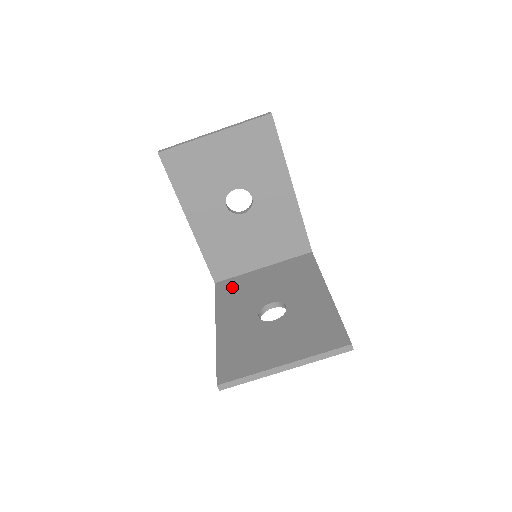
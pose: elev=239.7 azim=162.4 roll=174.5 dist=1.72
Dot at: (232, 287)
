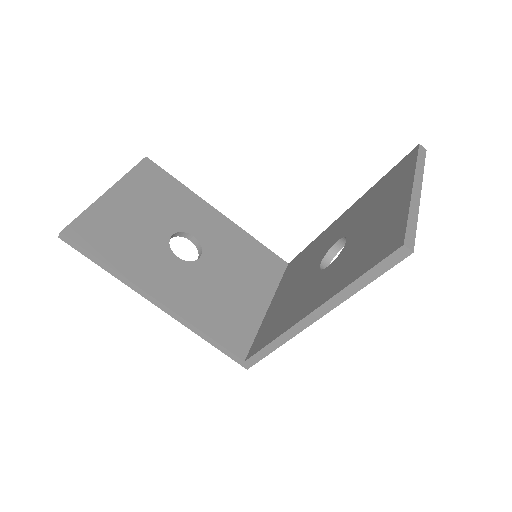
Dot at: (267, 330)
